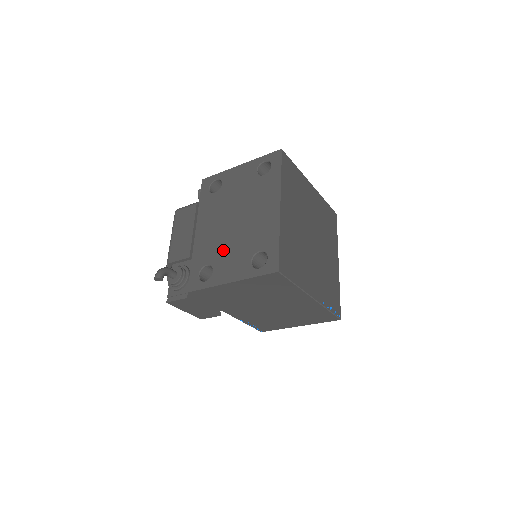
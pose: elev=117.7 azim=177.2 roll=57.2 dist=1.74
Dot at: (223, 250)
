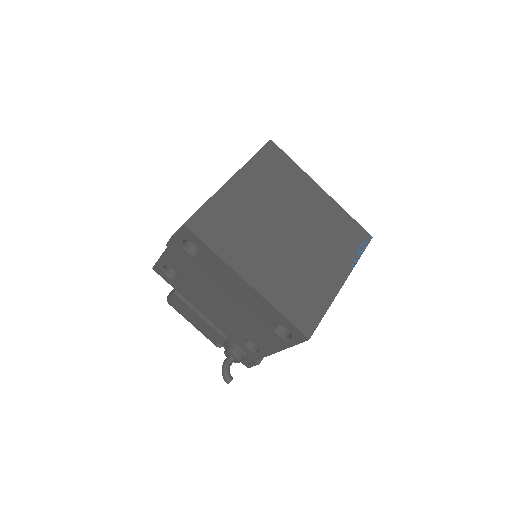
Dot at: (244, 328)
